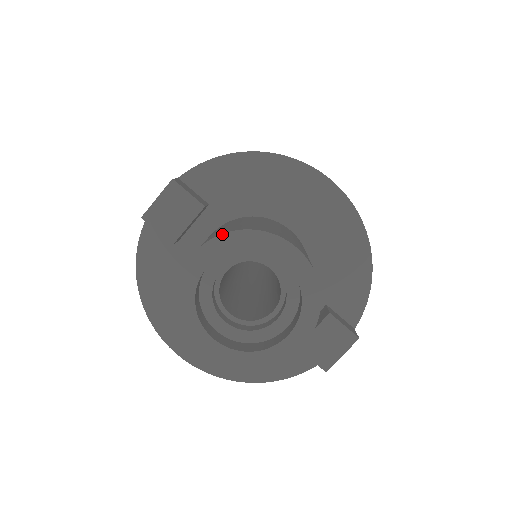
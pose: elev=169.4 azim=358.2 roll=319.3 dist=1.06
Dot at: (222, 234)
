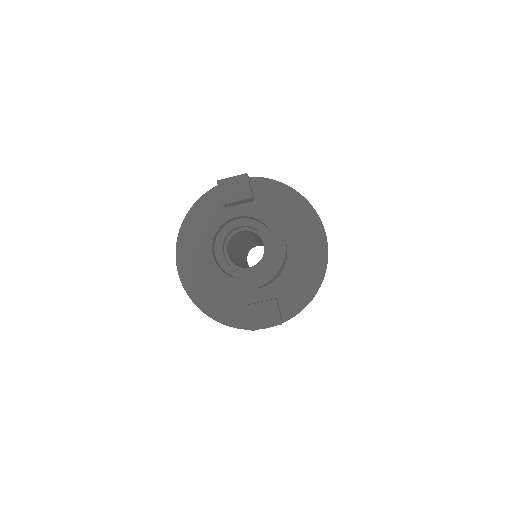
Dot at: occluded
